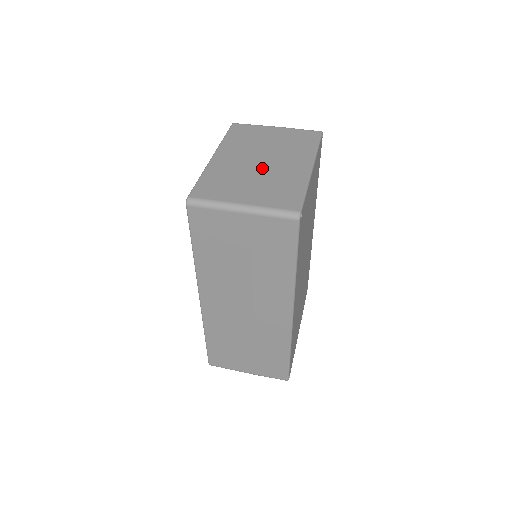
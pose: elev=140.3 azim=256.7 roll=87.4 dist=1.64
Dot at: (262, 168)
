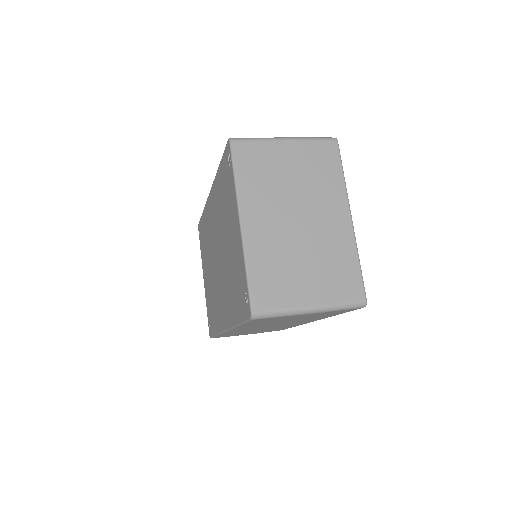
Dot at: (305, 235)
